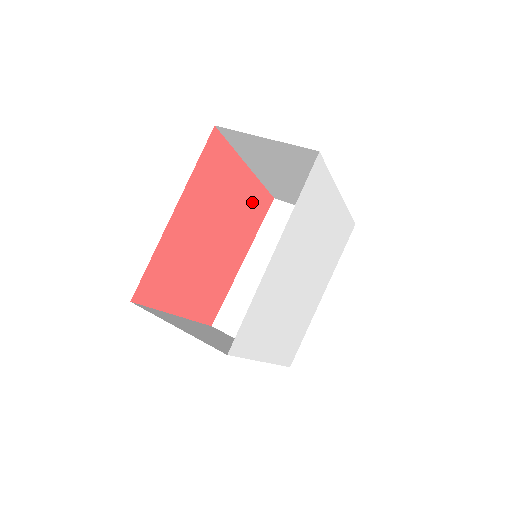
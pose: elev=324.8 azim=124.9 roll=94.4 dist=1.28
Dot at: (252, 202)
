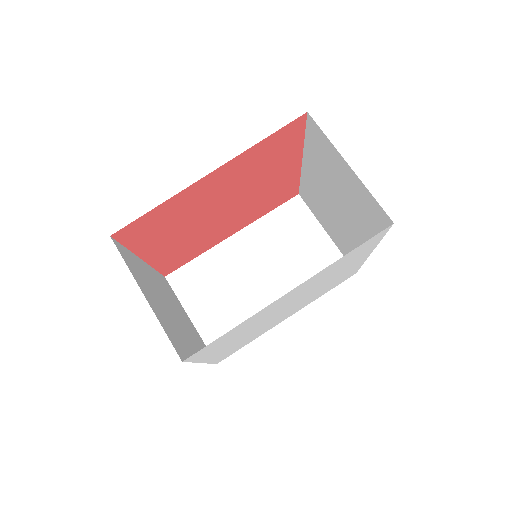
Dot at: (280, 190)
